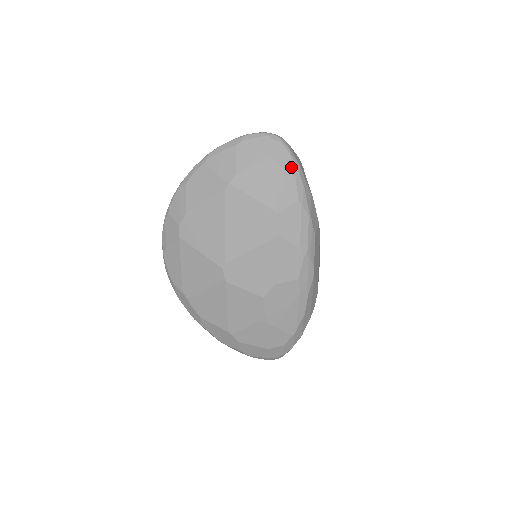
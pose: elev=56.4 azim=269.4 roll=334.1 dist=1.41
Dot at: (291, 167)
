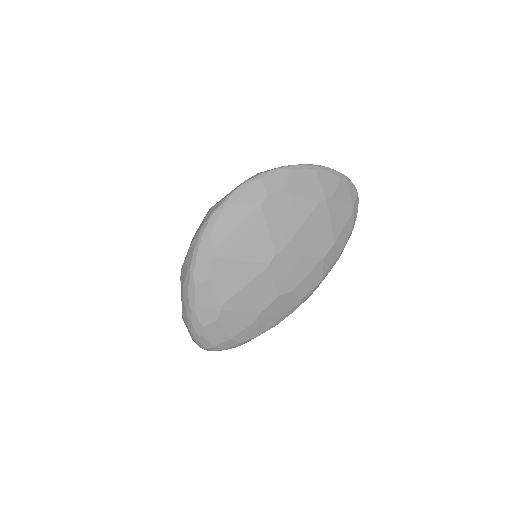
Dot at: (355, 220)
